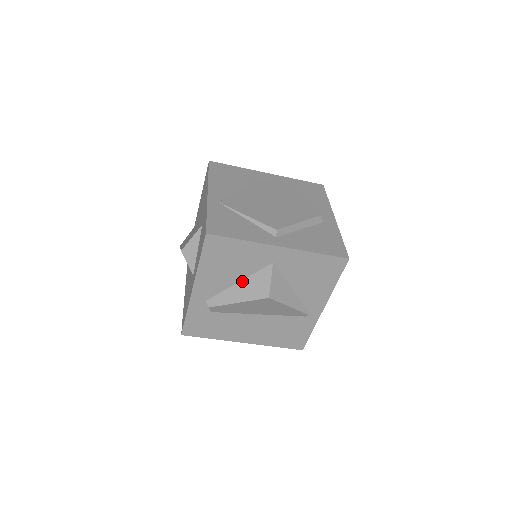
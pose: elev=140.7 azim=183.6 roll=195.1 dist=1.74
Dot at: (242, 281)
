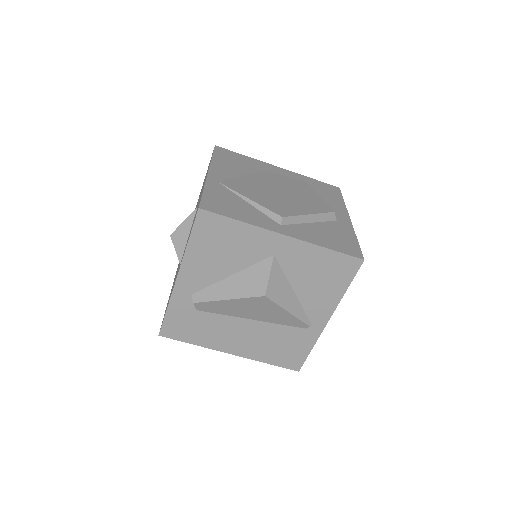
Dot at: (236, 274)
